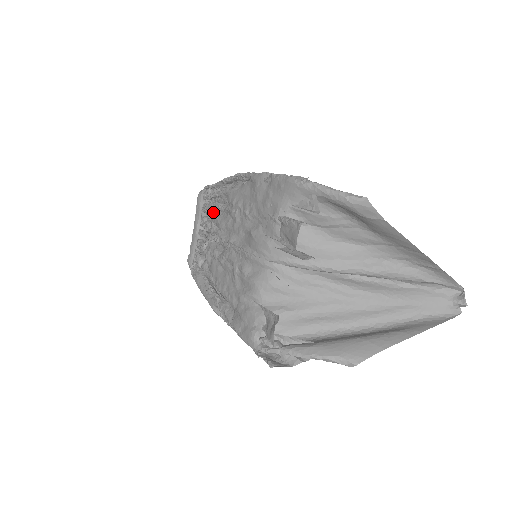
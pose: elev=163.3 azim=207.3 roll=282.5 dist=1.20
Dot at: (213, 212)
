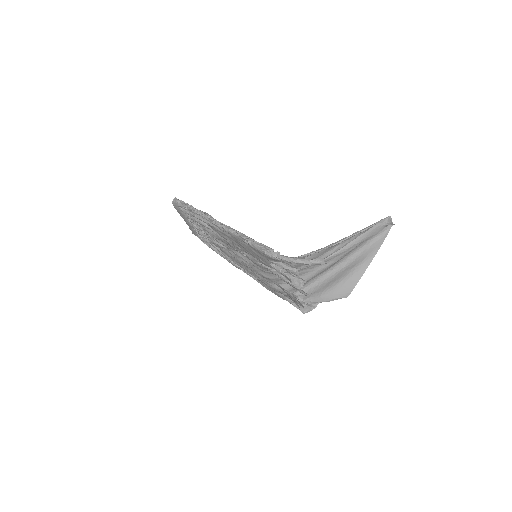
Dot at: occluded
